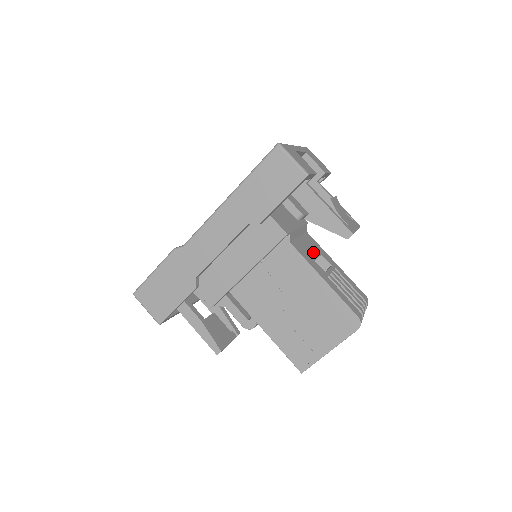
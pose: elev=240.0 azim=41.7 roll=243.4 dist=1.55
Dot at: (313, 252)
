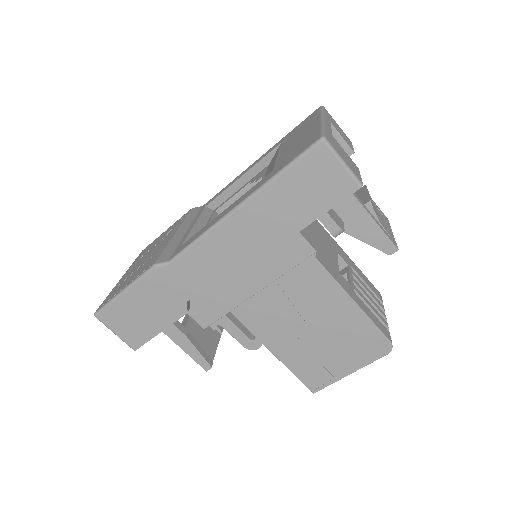
Dot at: (332, 255)
